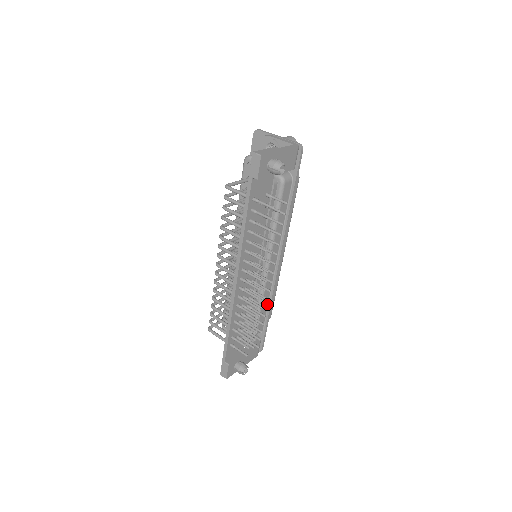
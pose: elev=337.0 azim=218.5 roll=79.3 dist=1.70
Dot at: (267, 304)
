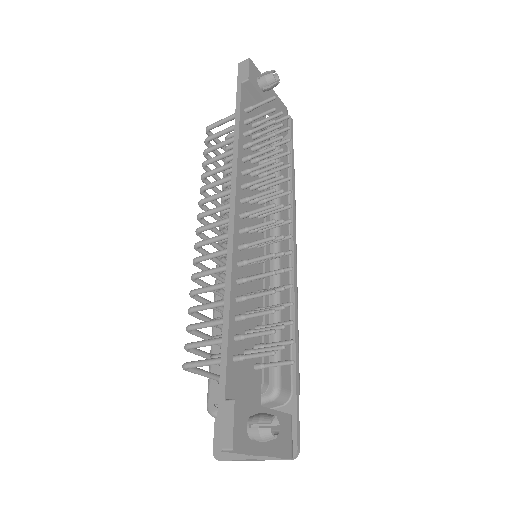
Dot at: (289, 331)
